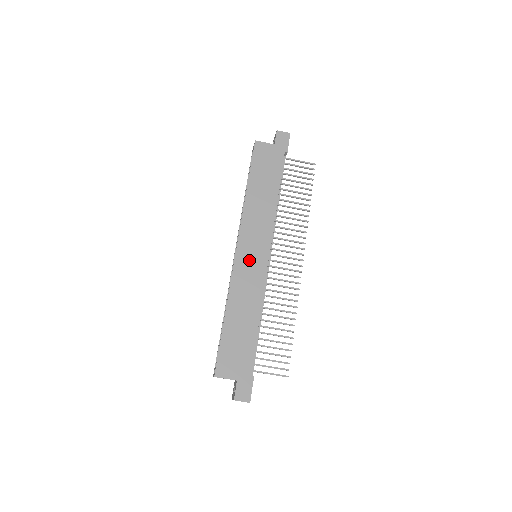
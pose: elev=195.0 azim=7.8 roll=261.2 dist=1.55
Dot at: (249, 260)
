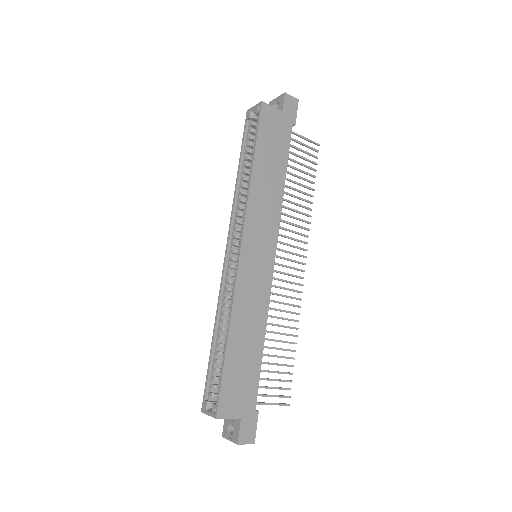
Dot at: (254, 263)
